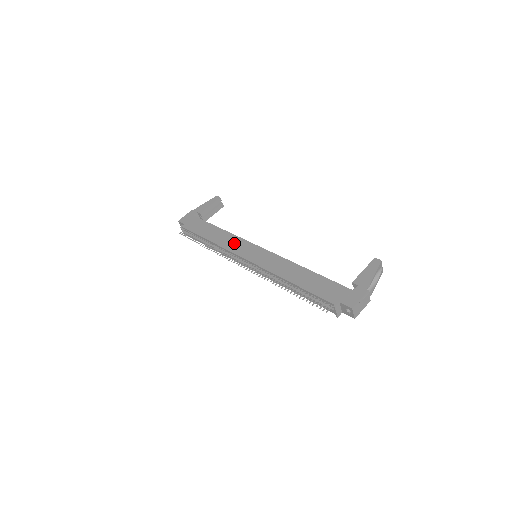
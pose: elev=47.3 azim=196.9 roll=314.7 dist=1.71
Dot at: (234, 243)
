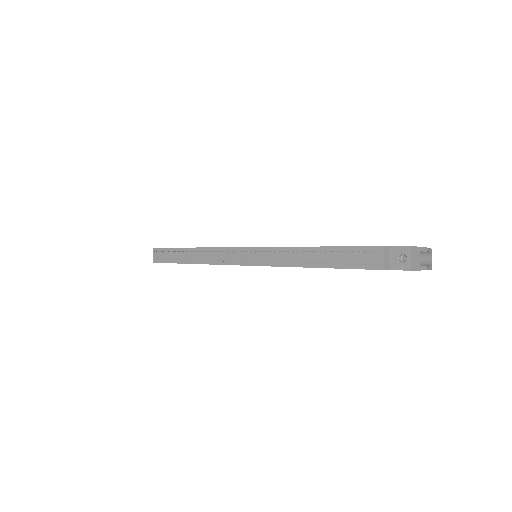
Dot at: occluded
